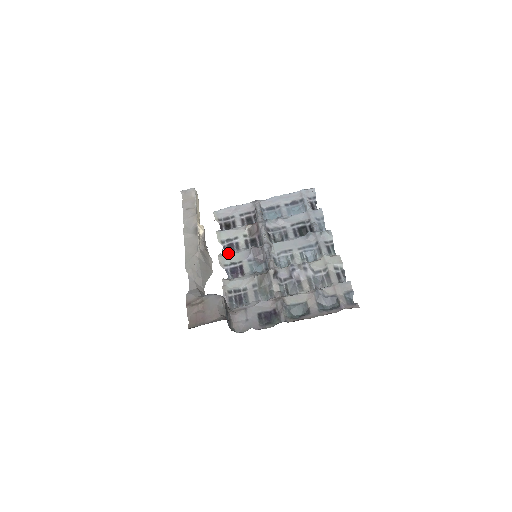
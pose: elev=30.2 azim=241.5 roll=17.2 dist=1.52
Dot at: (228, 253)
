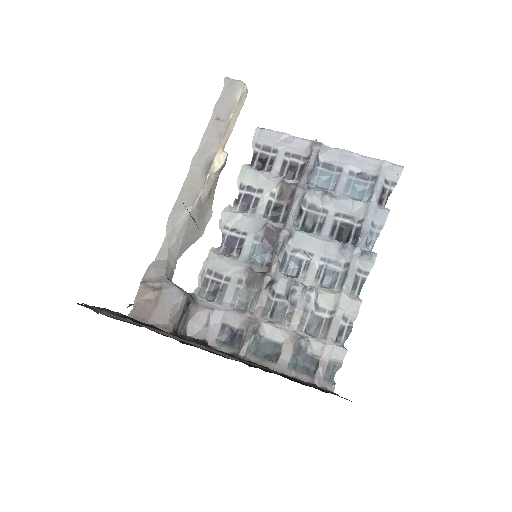
Dot at: (239, 209)
